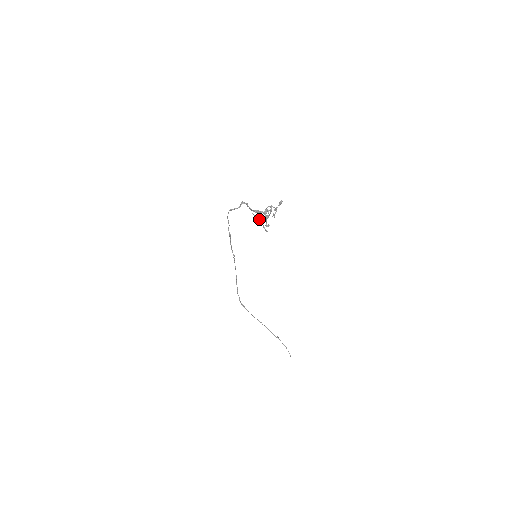
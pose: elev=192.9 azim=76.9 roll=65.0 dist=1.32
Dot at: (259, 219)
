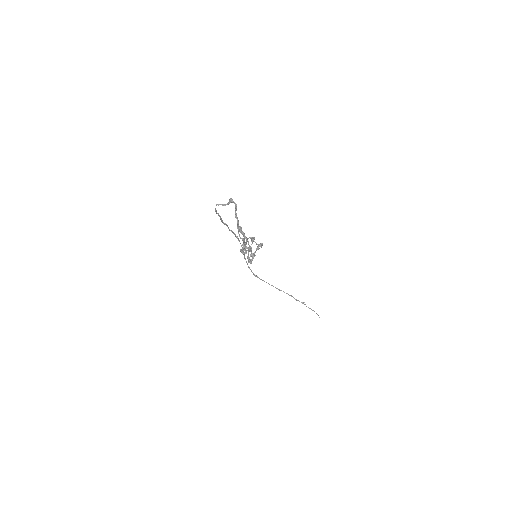
Dot at: (243, 241)
